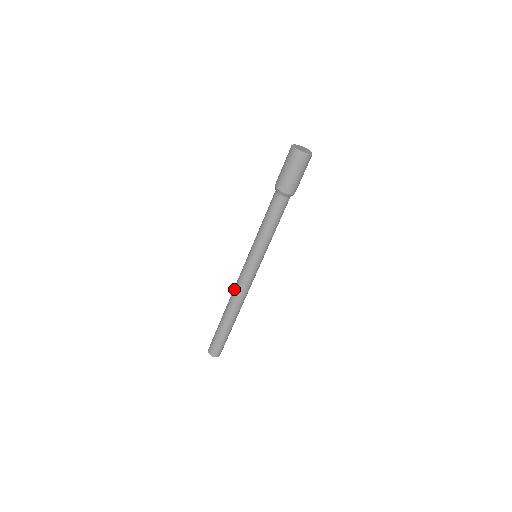
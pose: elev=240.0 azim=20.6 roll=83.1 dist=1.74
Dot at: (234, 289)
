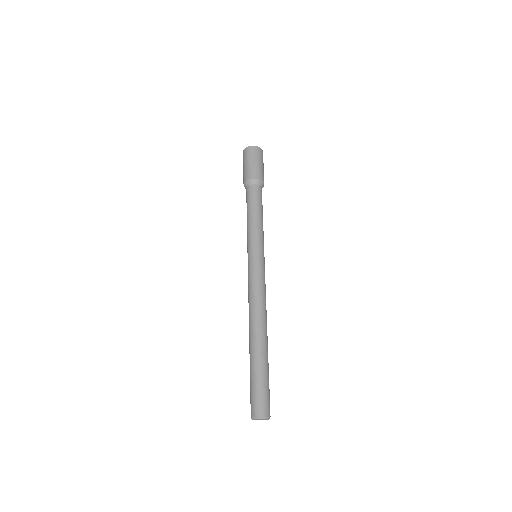
Dot at: occluded
